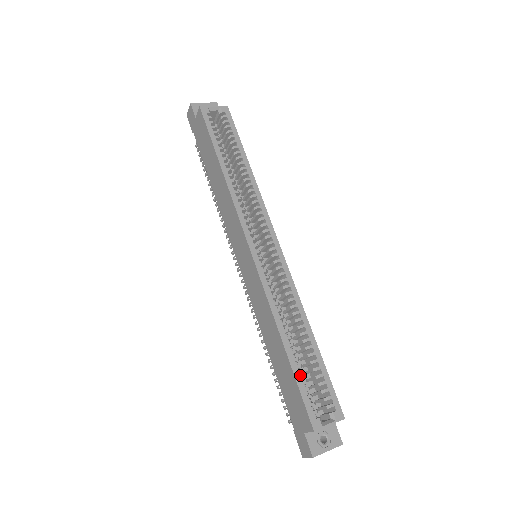
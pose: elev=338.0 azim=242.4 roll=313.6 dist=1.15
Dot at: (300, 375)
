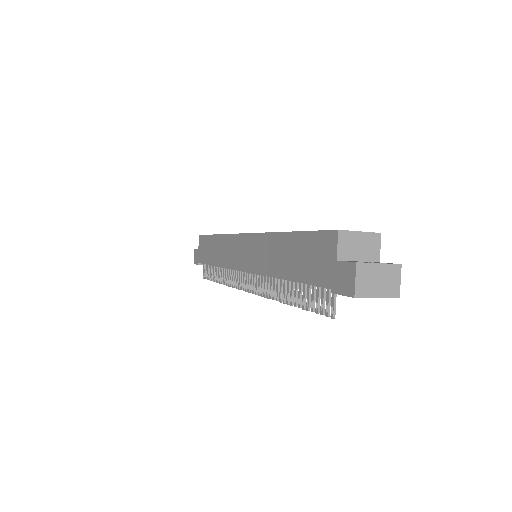
Dot at: occluded
